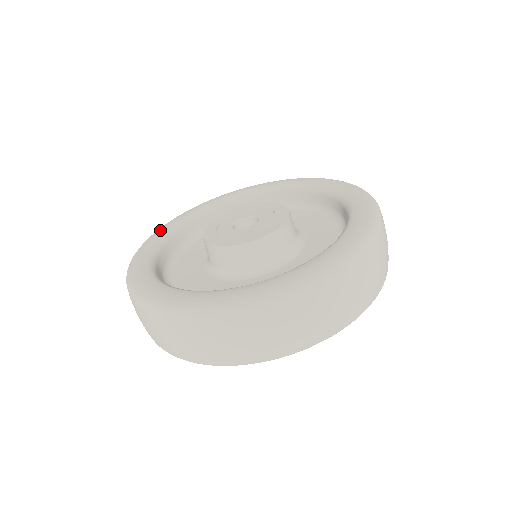
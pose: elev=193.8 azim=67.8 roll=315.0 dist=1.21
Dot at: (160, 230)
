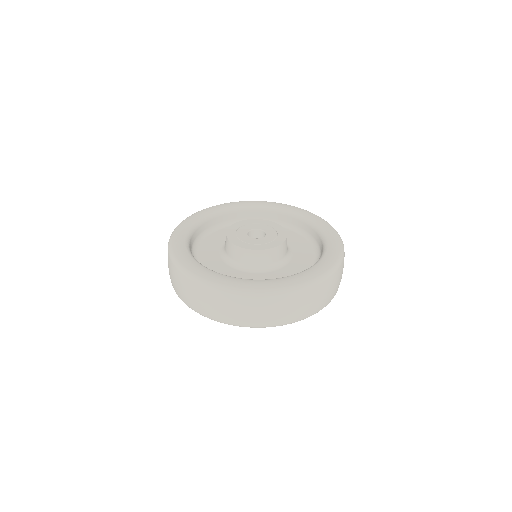
Dot at: (201, 212)
